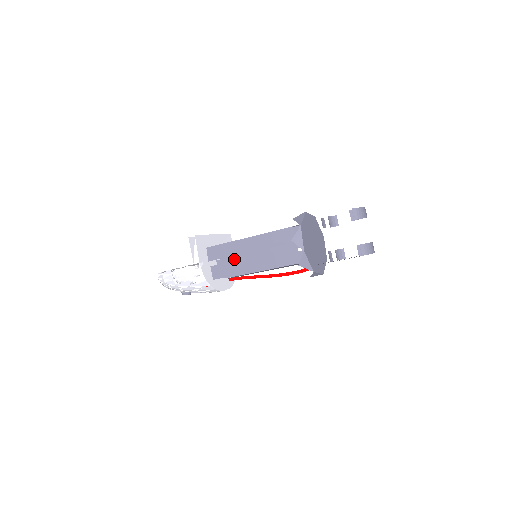
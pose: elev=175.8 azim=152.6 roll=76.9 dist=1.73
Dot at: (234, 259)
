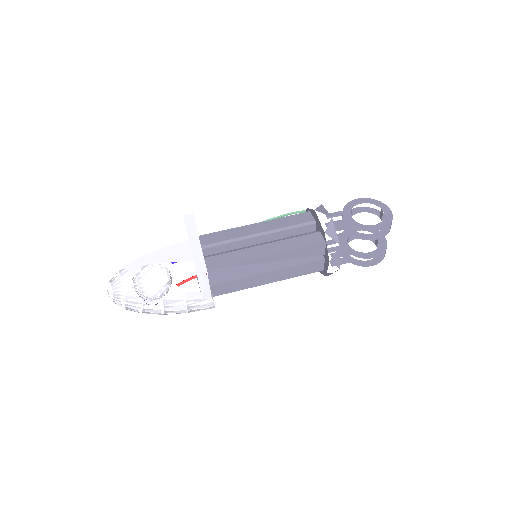
Dot at: occluded
